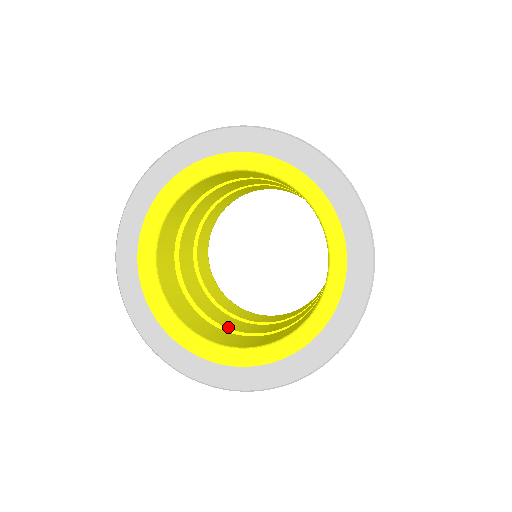
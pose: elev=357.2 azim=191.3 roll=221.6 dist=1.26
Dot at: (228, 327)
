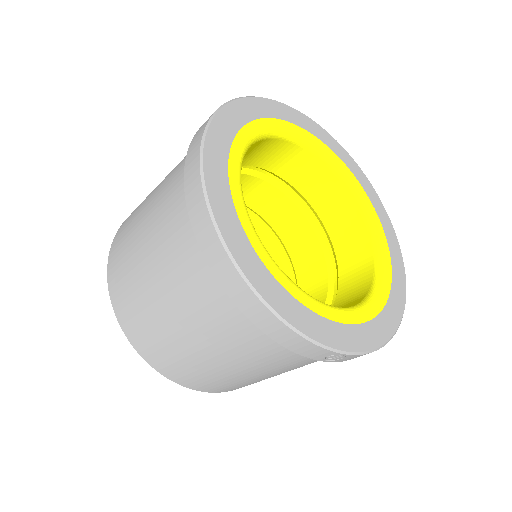
Dot at: occluded
